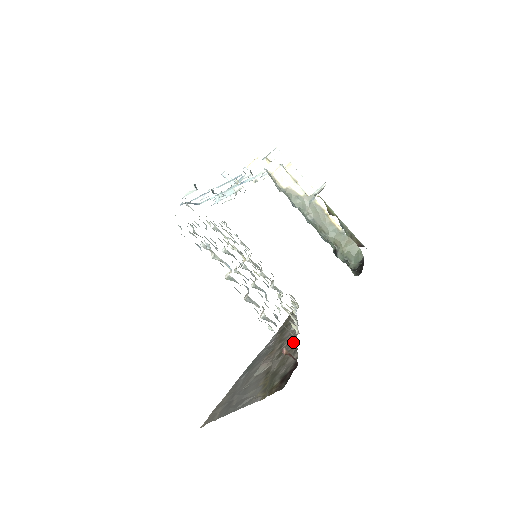
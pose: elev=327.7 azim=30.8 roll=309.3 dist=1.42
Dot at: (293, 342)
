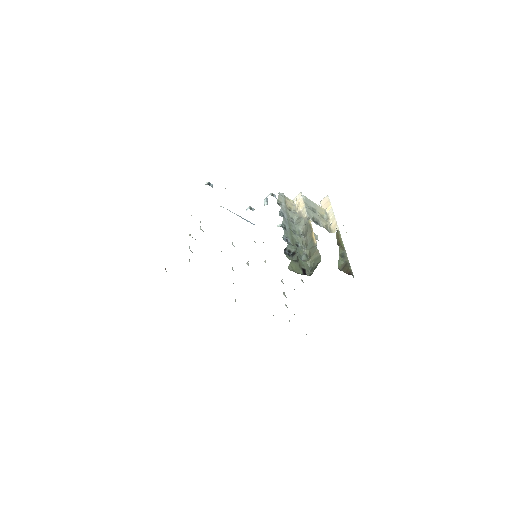
Dot at: occluded
